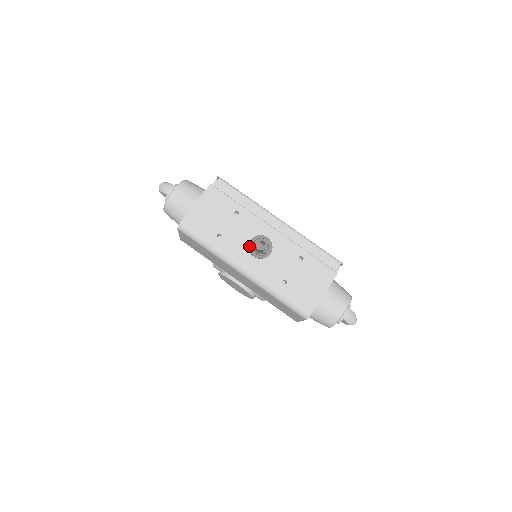
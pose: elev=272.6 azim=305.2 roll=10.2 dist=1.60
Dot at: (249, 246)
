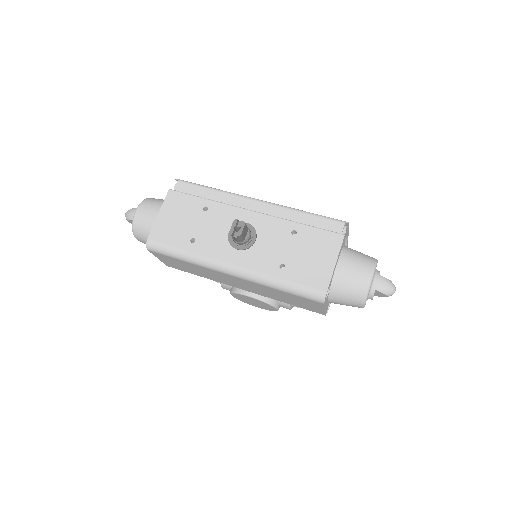
Dot at: (228, 240)
